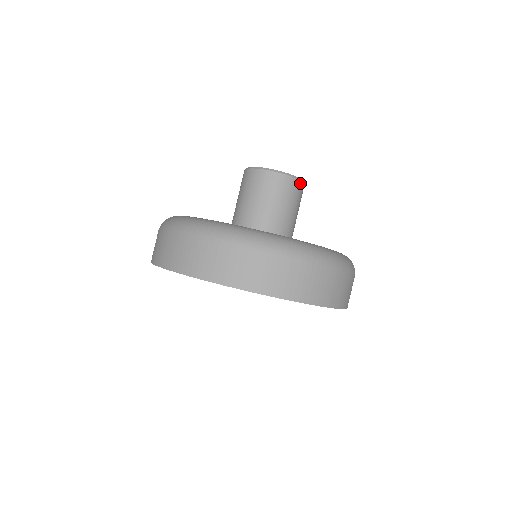
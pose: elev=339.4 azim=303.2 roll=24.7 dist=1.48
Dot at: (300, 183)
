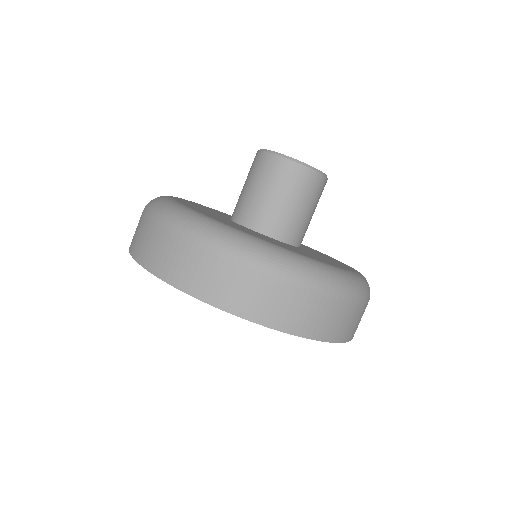
Dot at: (311, 172)
